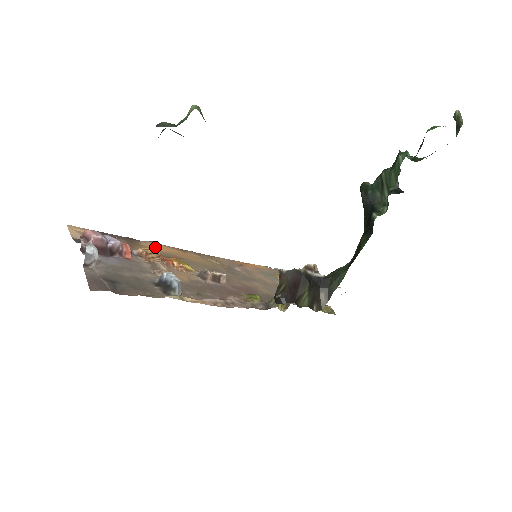
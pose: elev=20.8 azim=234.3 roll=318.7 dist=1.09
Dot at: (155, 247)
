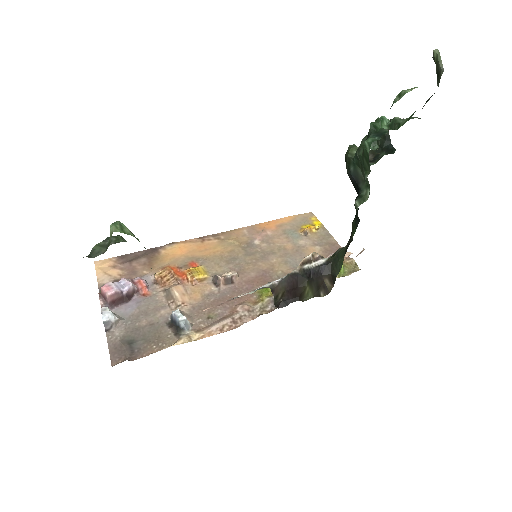
Dot at: (174, 252)
